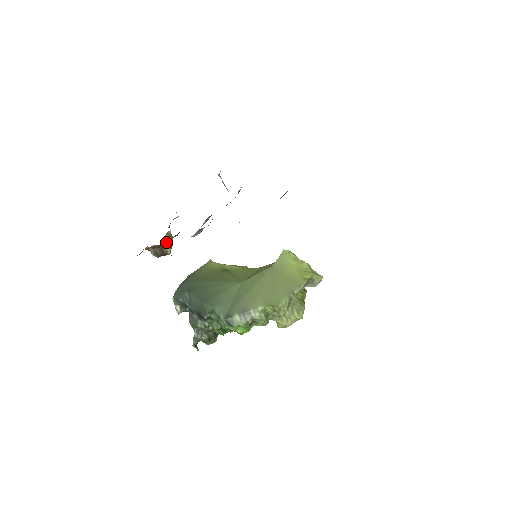
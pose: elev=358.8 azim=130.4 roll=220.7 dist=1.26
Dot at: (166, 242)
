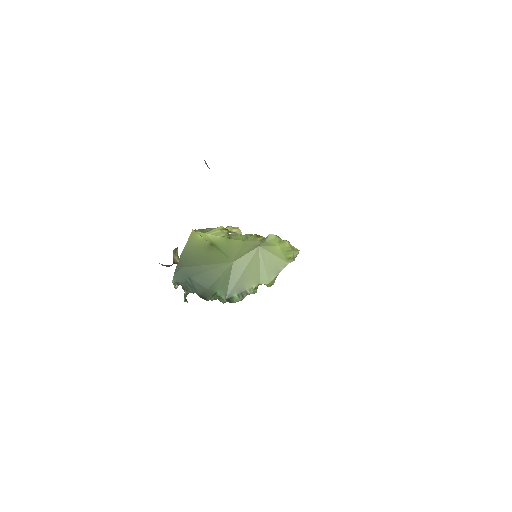
Dot at: (175, 254)
